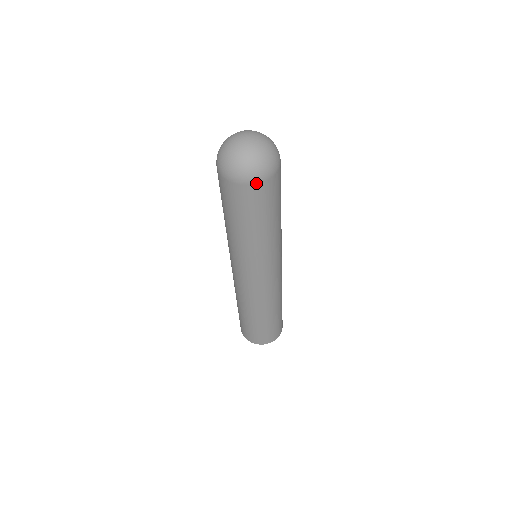
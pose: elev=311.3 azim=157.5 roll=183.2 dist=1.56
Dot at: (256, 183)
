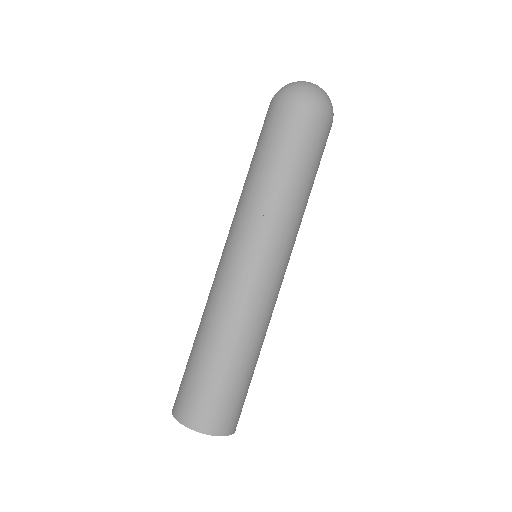
Dot at: (305, 104)
